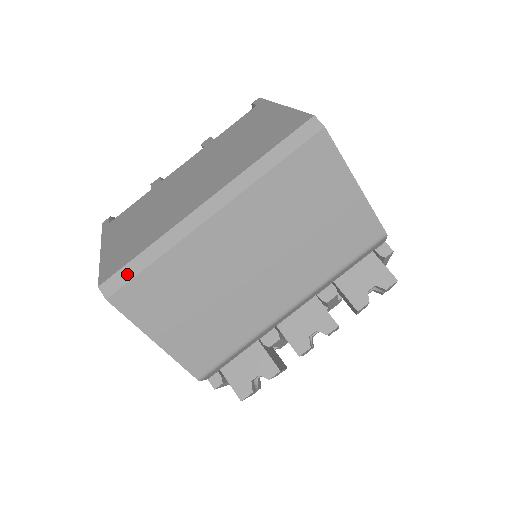
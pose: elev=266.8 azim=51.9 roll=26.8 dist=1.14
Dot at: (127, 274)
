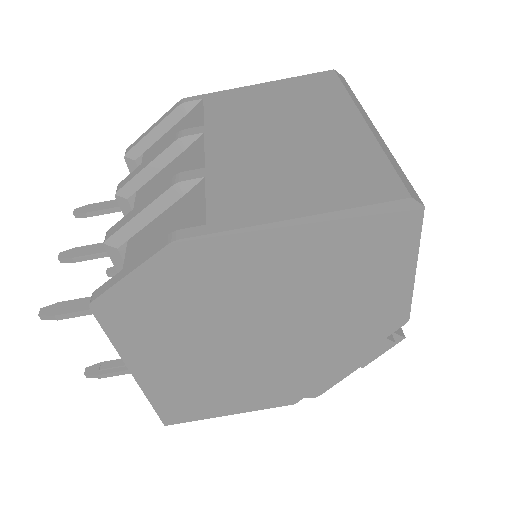
Dot at: (406, 180)
